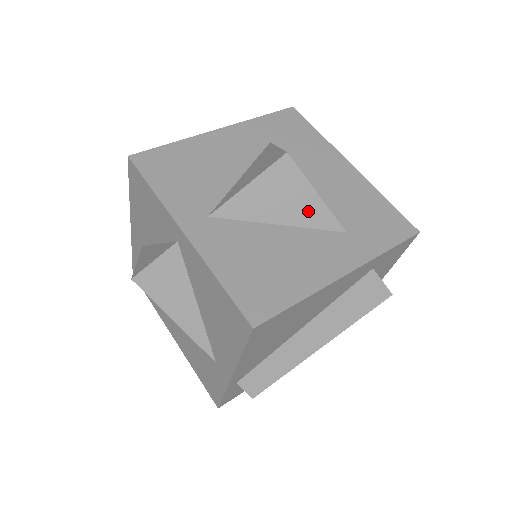
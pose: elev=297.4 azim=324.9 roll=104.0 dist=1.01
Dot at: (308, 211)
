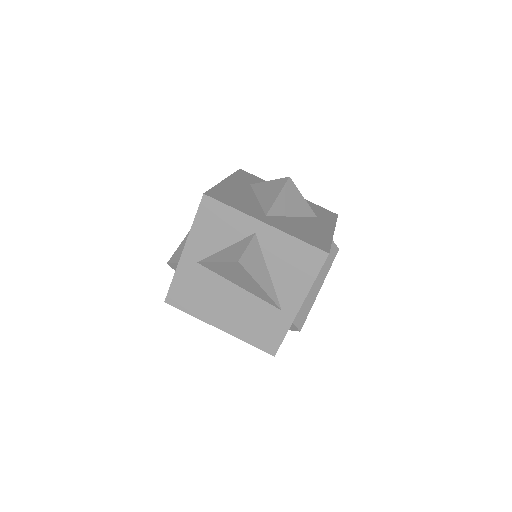
Dot at: (302, 207)
